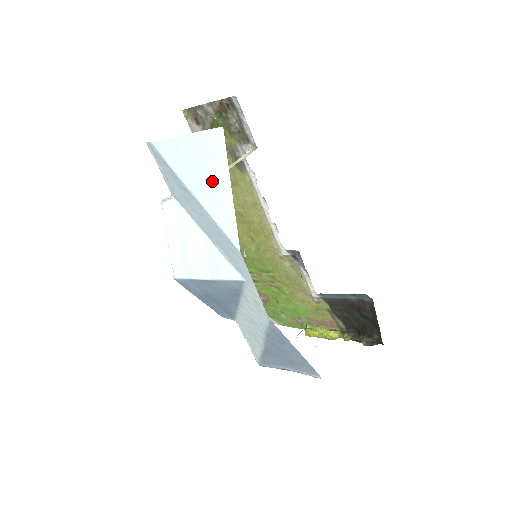
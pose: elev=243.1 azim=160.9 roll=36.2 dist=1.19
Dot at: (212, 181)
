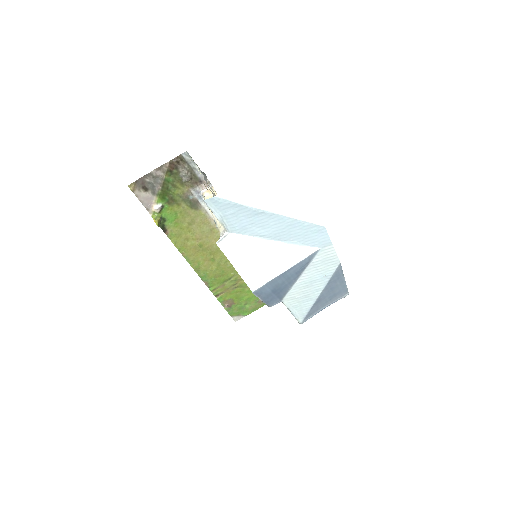
Dot at: (287, 194)
